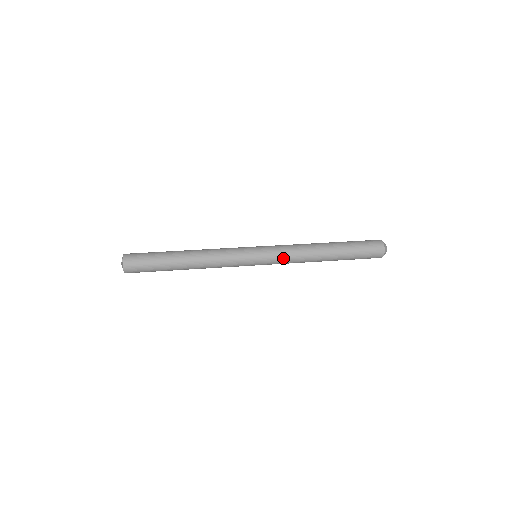
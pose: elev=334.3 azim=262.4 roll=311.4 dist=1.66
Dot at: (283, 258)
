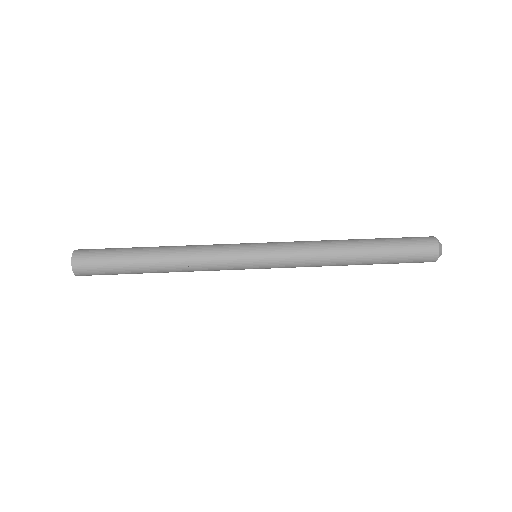
Dot at: (293, 264)
